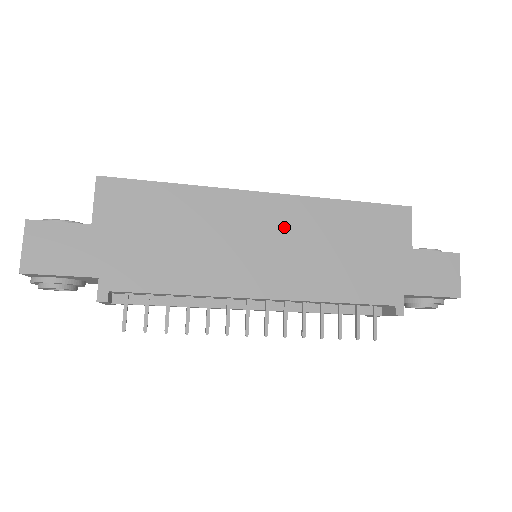
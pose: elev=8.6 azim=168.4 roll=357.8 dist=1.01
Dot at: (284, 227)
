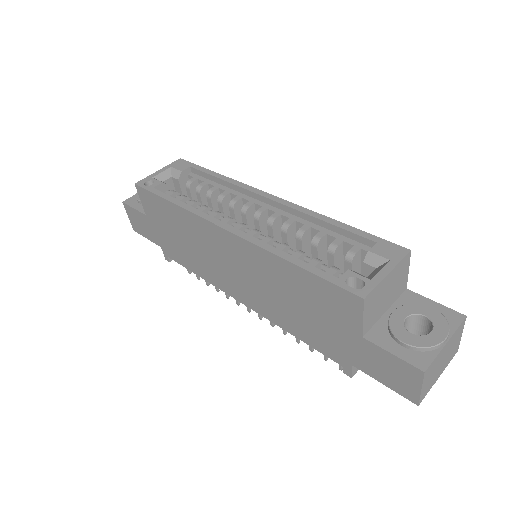
Dot at: (244, 263)
